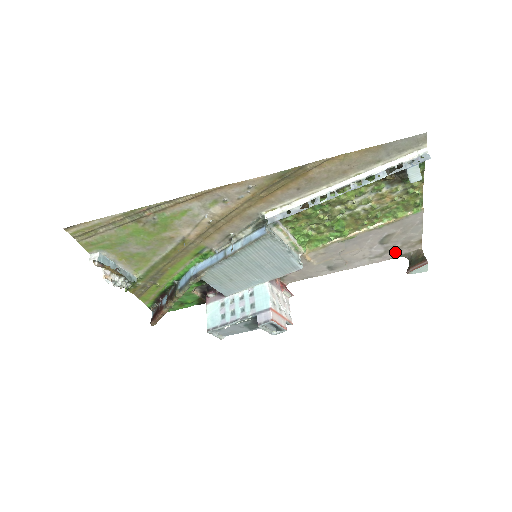
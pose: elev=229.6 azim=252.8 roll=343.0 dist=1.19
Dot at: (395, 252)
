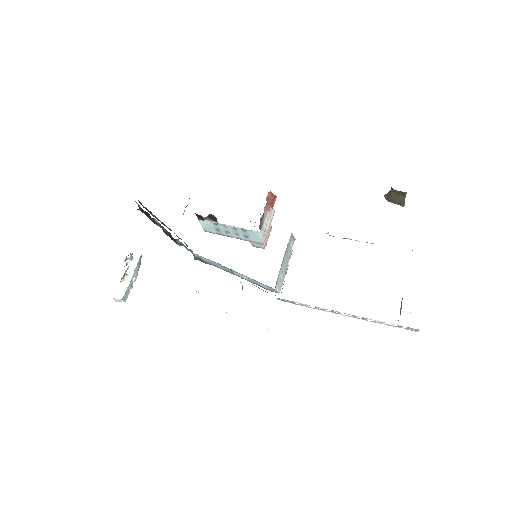
Dot at: occluded
